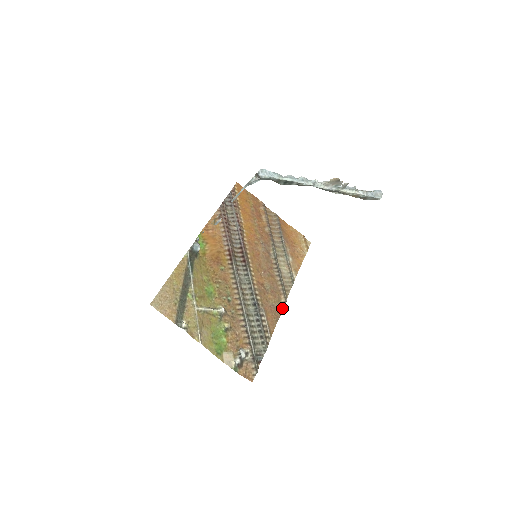
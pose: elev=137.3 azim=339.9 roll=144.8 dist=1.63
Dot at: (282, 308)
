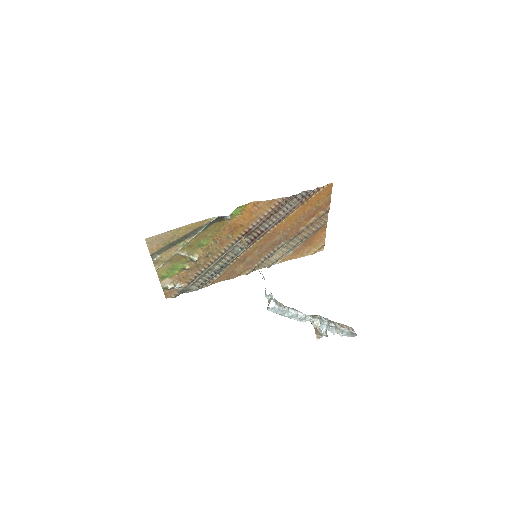
Dot at: (239, 275)
